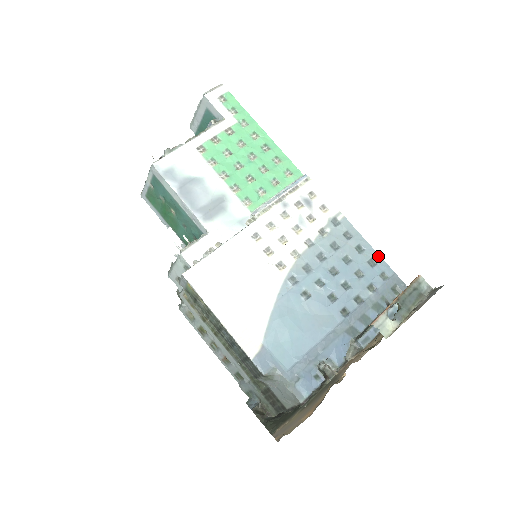
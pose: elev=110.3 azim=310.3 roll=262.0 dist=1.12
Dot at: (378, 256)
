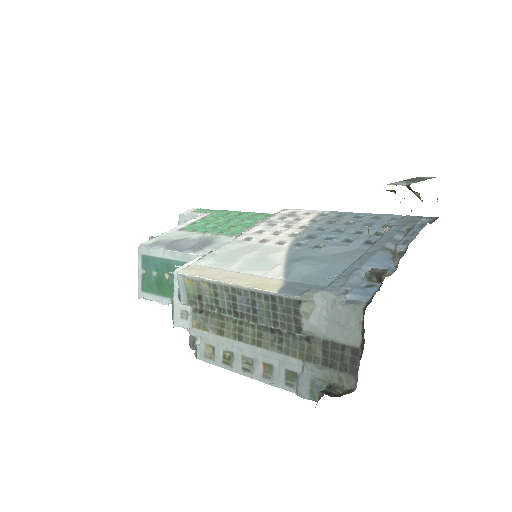
Dot at: (380, 214)
